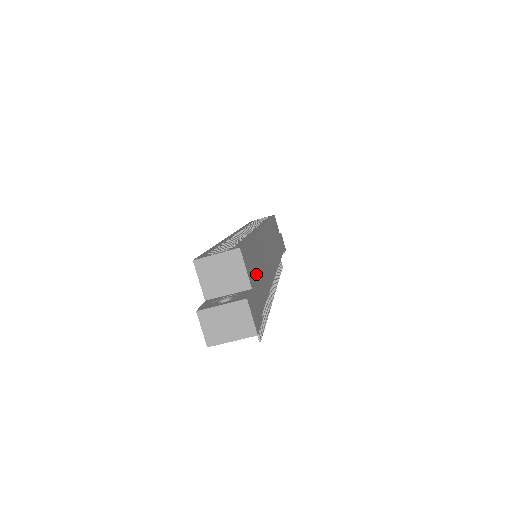
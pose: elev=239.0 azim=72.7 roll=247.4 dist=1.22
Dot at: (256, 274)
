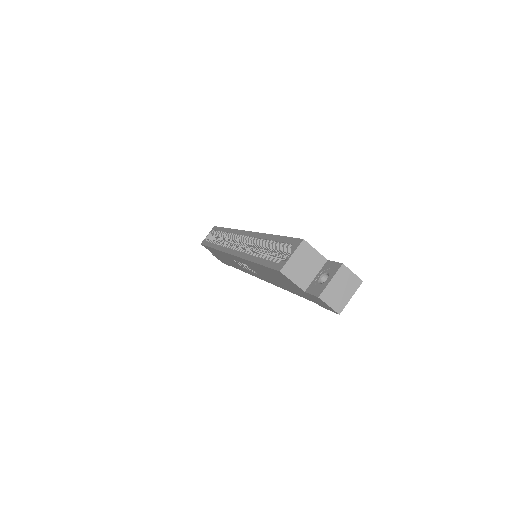
Dot at: occluded
